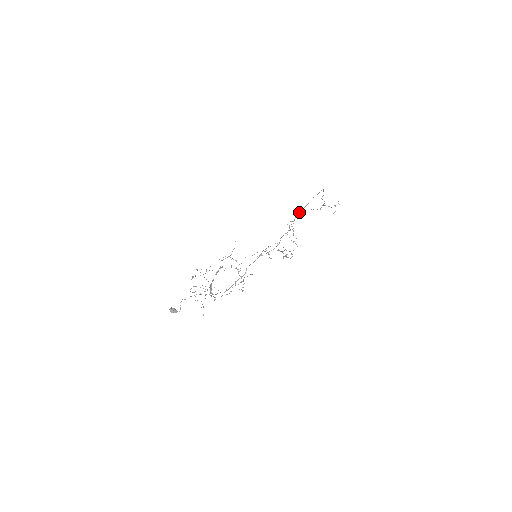
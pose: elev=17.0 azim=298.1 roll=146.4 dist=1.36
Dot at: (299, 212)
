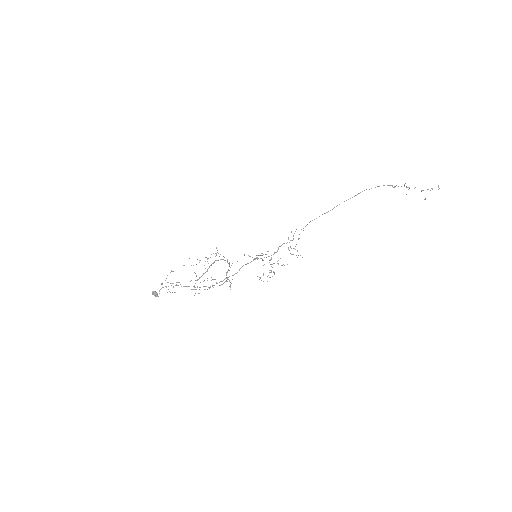
Dot at: occluded
